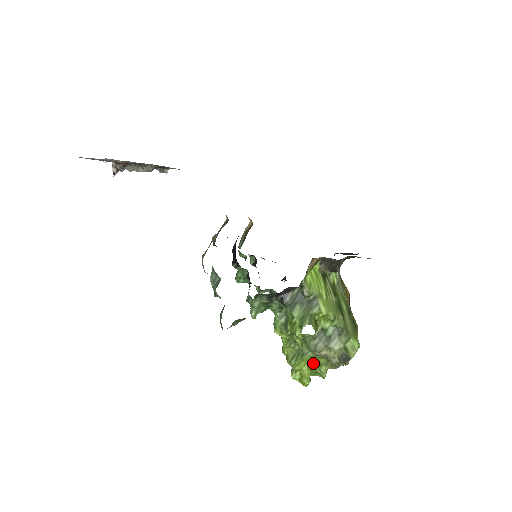
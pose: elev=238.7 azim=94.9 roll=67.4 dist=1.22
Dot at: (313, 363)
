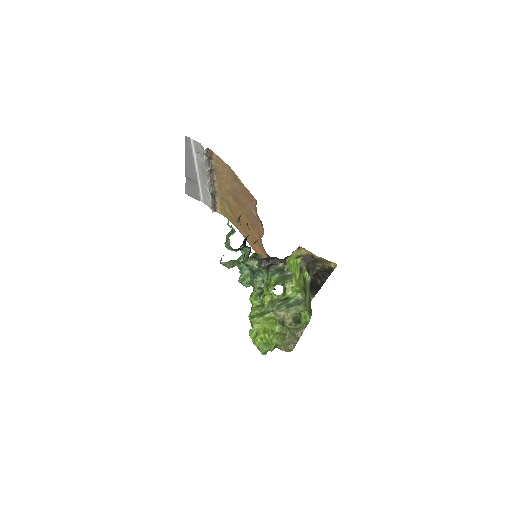
Dot at: (268, 332)
